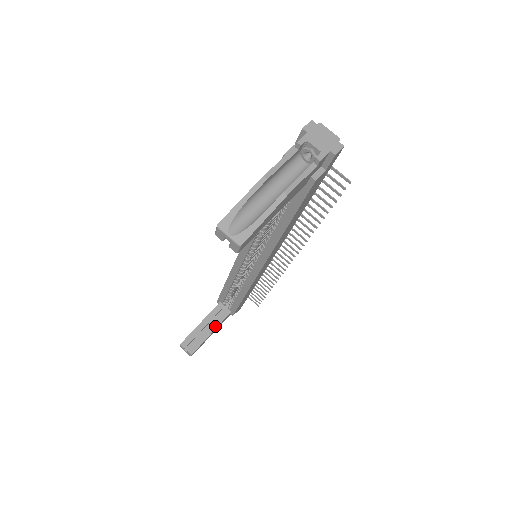
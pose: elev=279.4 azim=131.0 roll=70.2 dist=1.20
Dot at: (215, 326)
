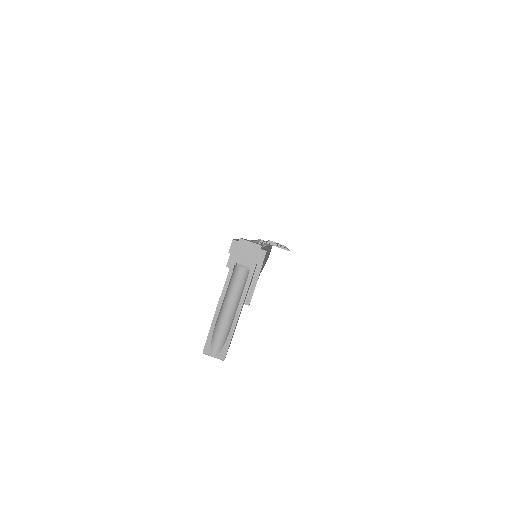
Dot at: occluded
